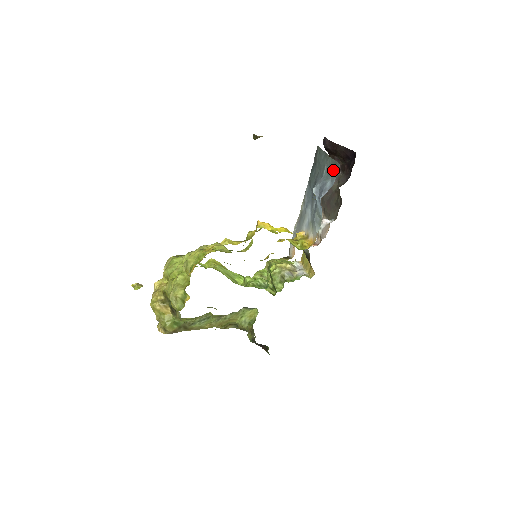
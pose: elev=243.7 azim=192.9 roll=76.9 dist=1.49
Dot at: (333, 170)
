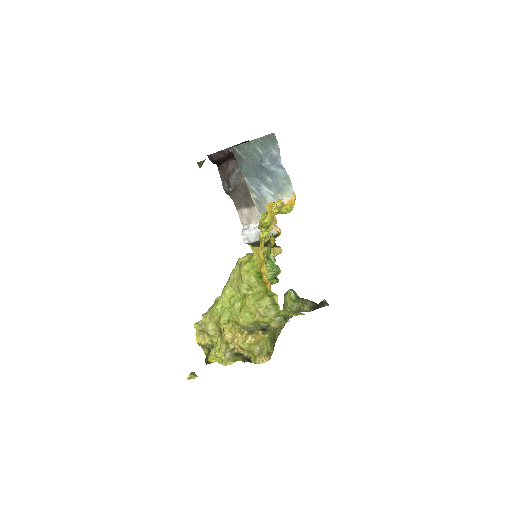
Dot at: (269, 142)
